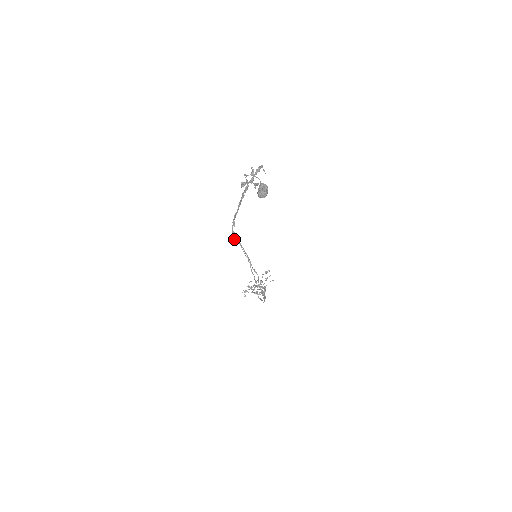
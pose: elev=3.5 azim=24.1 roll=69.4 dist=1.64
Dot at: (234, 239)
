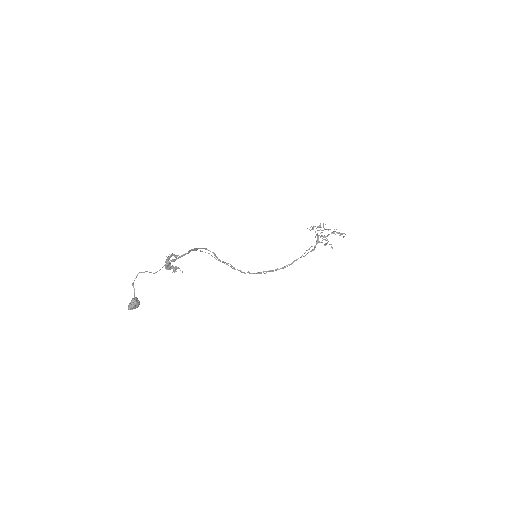
Dot at: (208, 250)
